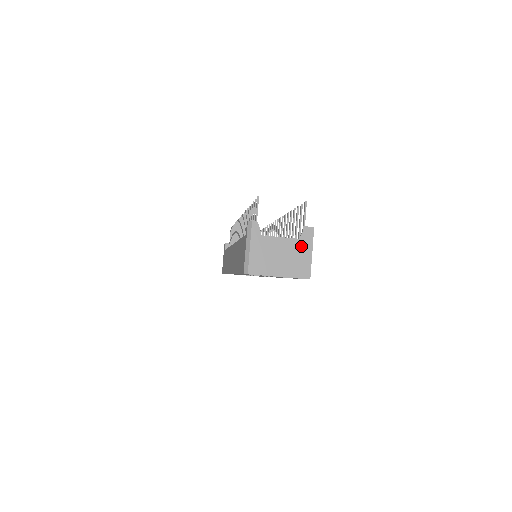
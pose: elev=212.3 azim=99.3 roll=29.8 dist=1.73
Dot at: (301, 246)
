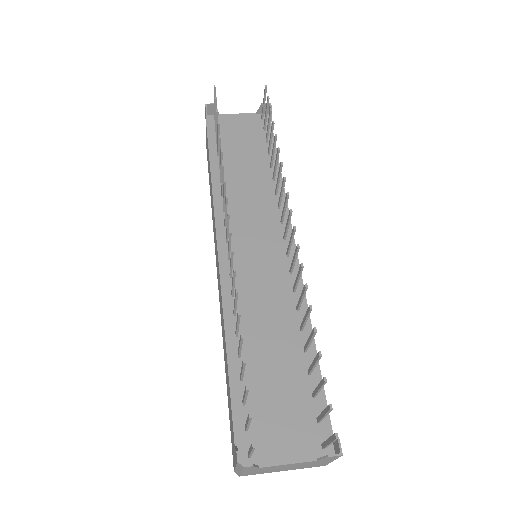
Dot at: (318, 462)
